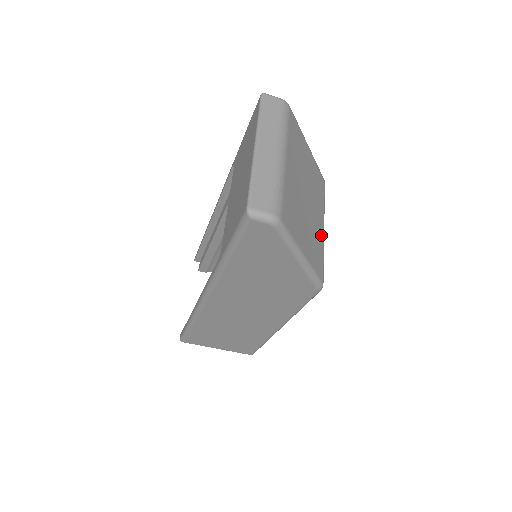
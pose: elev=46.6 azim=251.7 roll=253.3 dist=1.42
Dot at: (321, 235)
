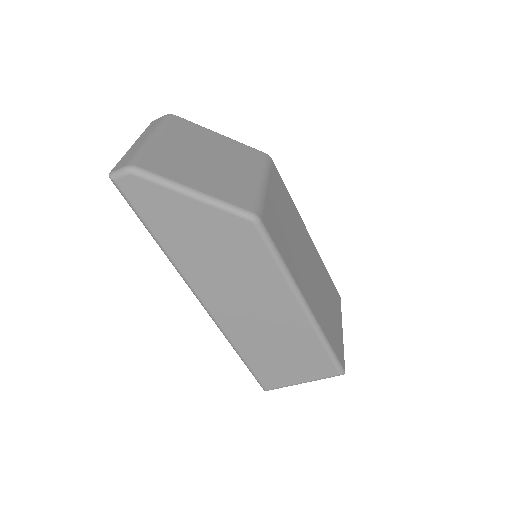
Dot at: (251, 183)
